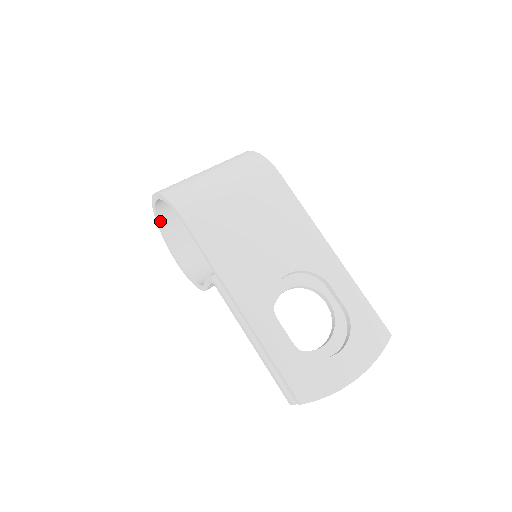
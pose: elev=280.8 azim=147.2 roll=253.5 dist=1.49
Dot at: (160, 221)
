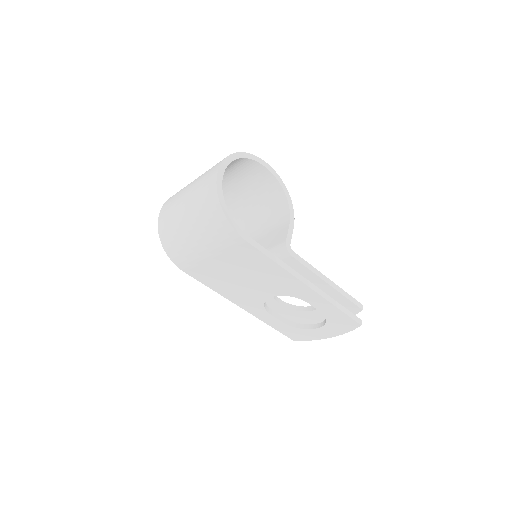
Dot at: occluded
